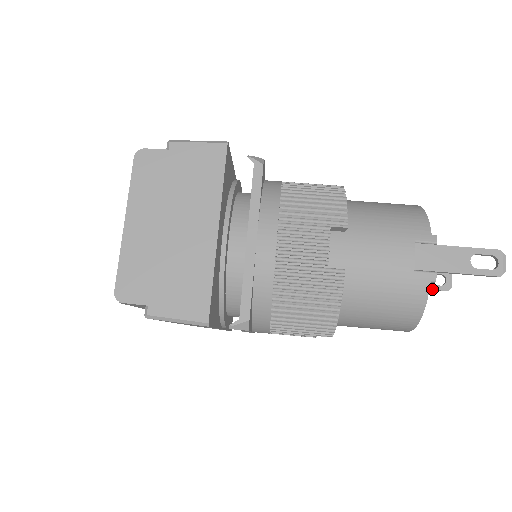
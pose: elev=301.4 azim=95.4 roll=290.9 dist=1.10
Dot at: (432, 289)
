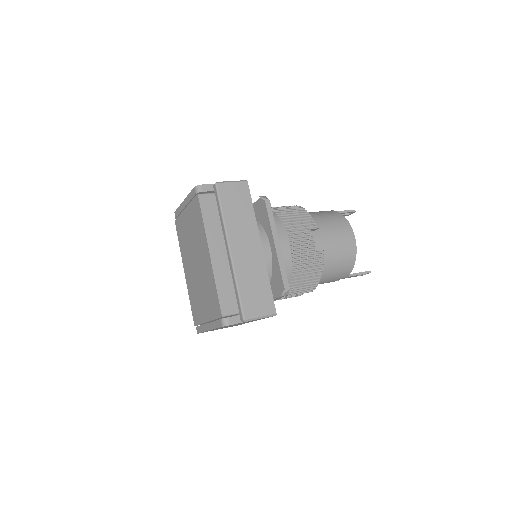
Dot at: (363, 272)
